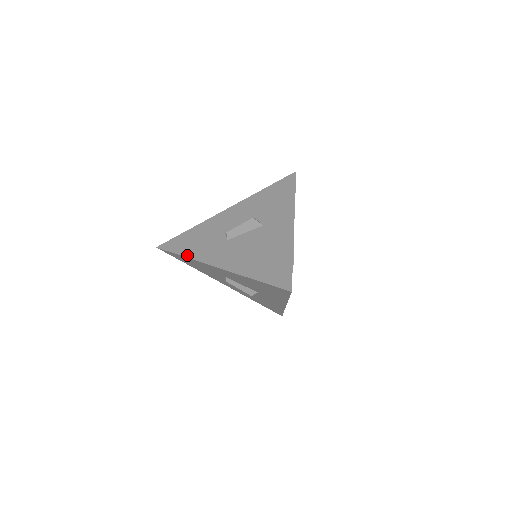
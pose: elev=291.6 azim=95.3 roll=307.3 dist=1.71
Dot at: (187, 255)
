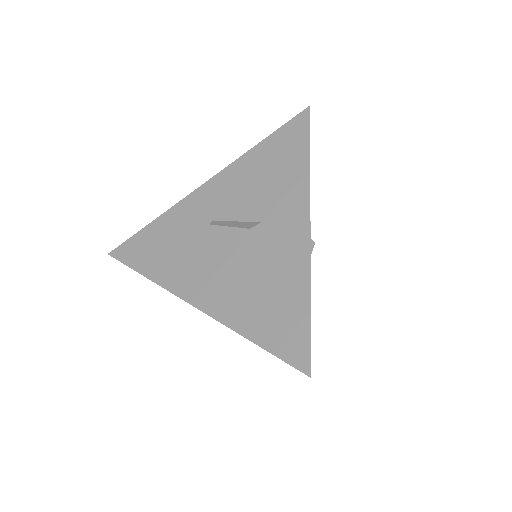
Dot at: (160, 219)
